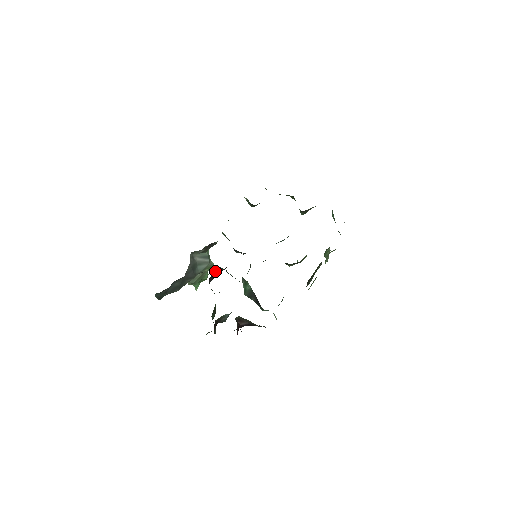
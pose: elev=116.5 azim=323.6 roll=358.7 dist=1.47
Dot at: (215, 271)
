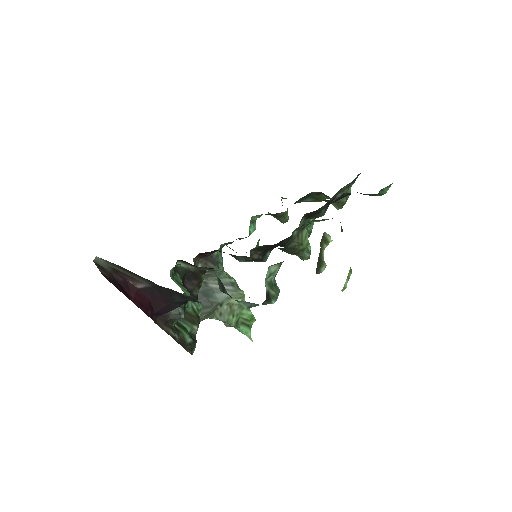
Dot at: (186, 271)
